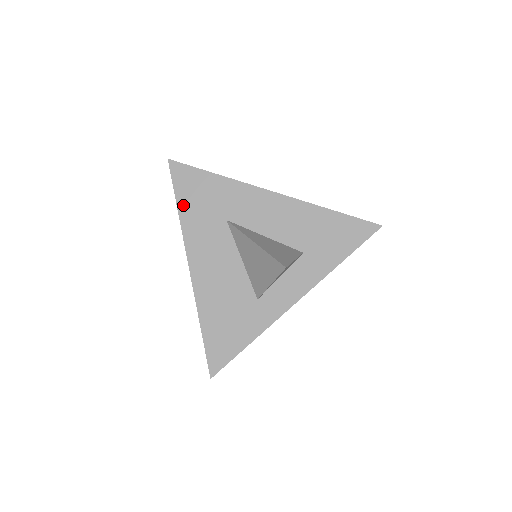
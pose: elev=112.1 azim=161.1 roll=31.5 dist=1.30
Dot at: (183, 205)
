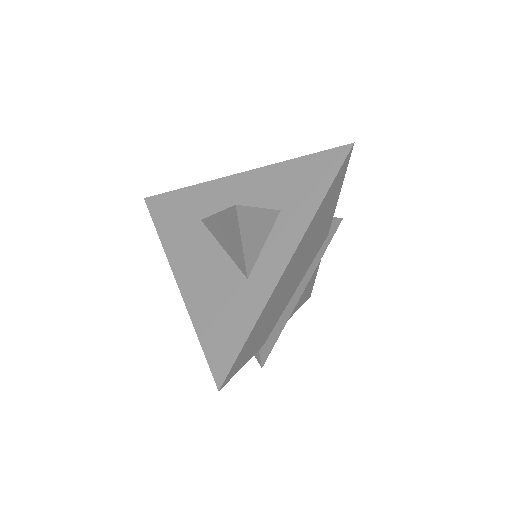
Dot at: (162, 228)
